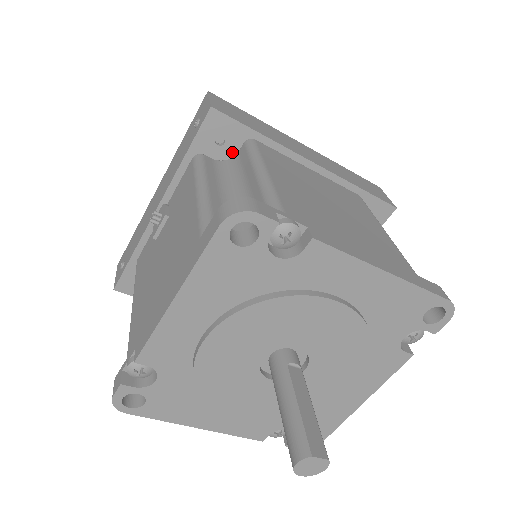
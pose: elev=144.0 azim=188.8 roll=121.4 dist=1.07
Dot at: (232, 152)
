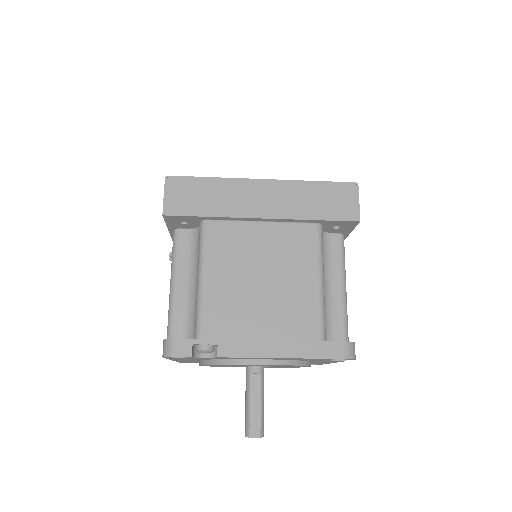
Dot at: (197, 224)
